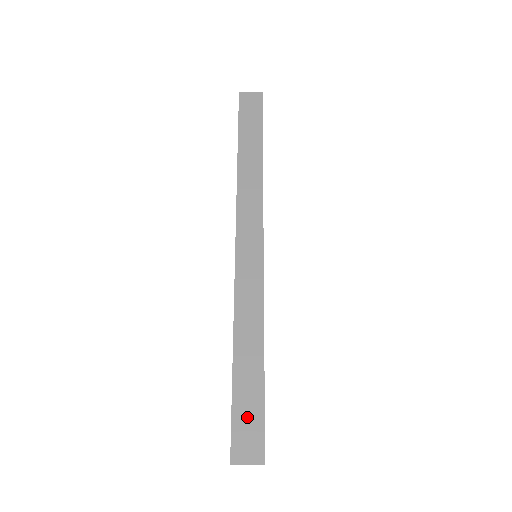
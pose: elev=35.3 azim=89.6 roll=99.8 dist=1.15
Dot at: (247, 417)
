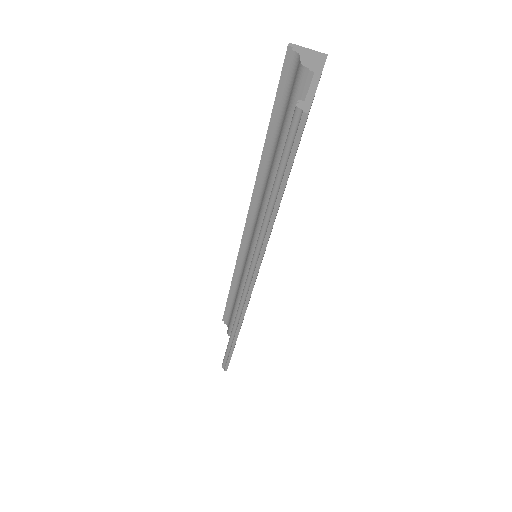
Dot at: occluded
